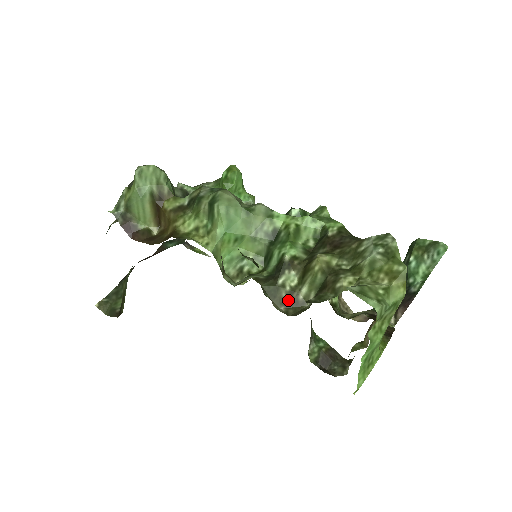
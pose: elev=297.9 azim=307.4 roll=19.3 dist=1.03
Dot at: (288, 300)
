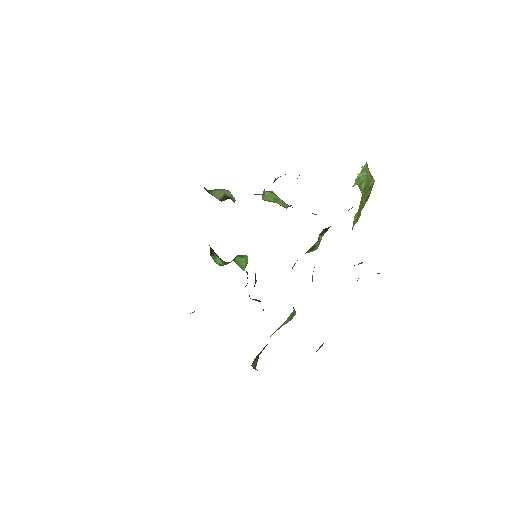
Dot at: occluded
